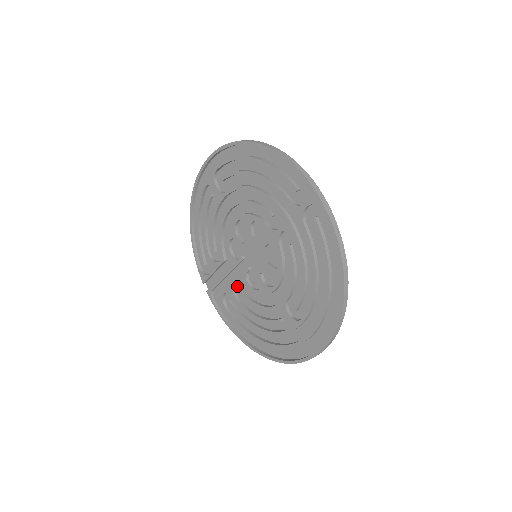
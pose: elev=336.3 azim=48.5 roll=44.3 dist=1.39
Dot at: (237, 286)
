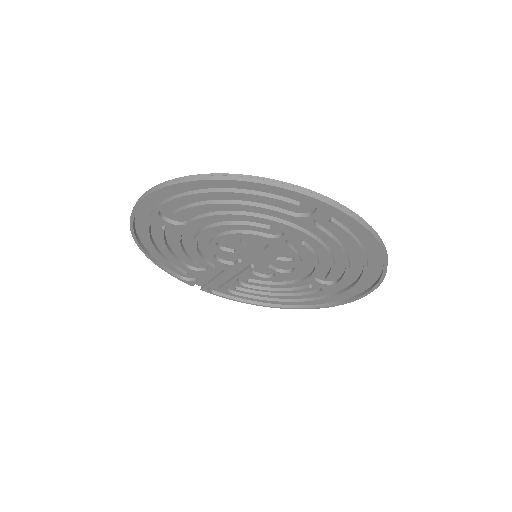
Dot at: (240, 278)
